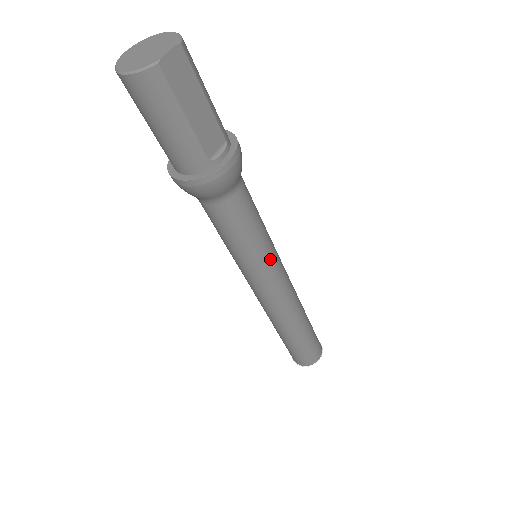
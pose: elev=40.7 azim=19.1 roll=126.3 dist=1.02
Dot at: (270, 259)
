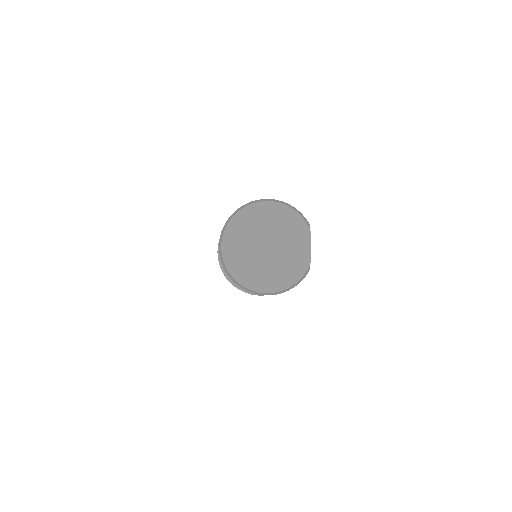
Dot at: occluded
